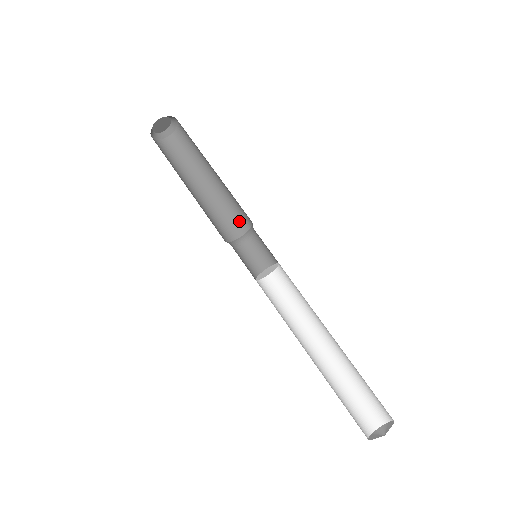
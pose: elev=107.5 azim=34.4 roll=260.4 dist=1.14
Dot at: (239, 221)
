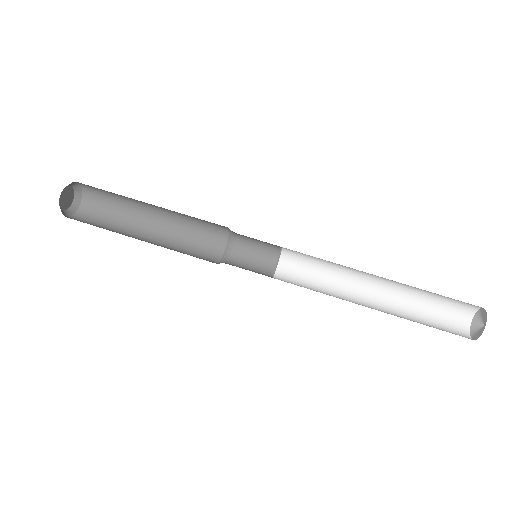
Dot at: (214, 229)
